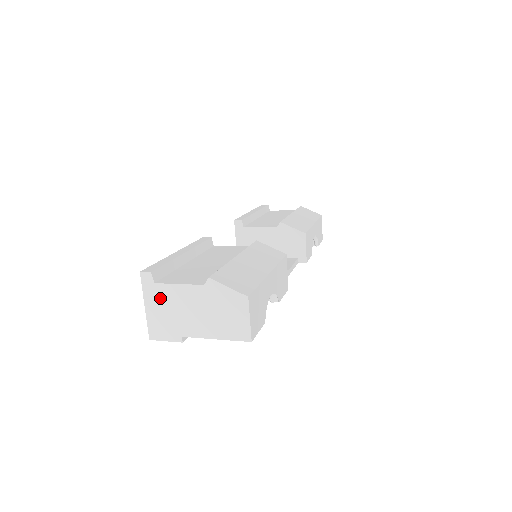
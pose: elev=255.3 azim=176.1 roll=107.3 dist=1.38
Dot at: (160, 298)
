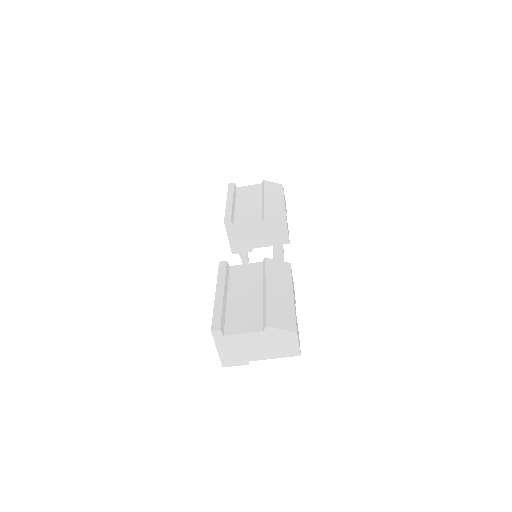
Dot at: (229, 343)
